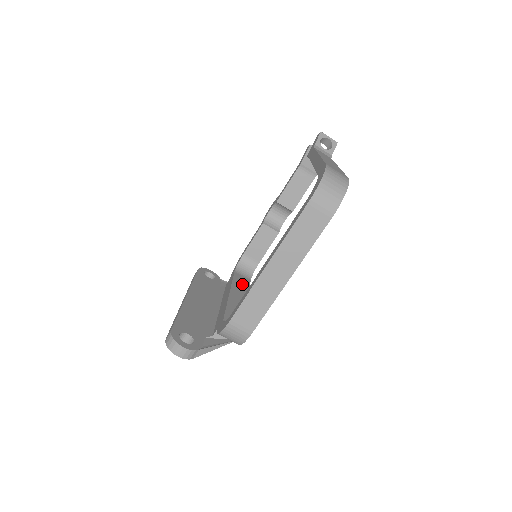
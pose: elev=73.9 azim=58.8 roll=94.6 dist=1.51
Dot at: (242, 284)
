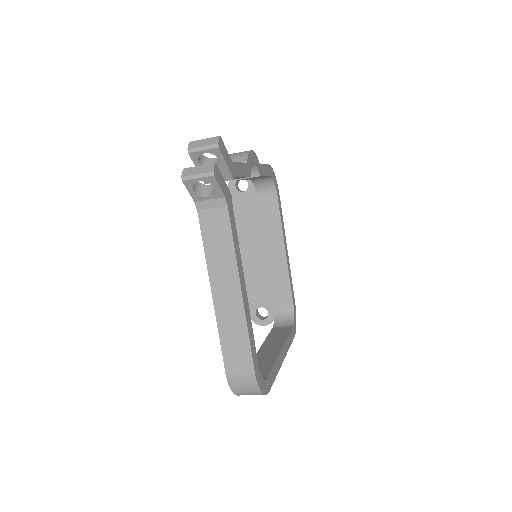
Dot at: (271, 216)
